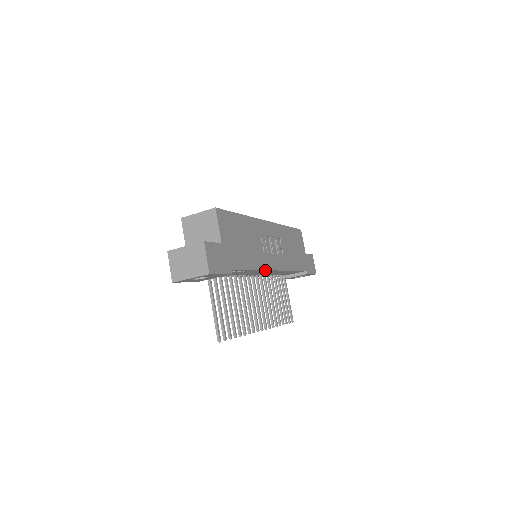
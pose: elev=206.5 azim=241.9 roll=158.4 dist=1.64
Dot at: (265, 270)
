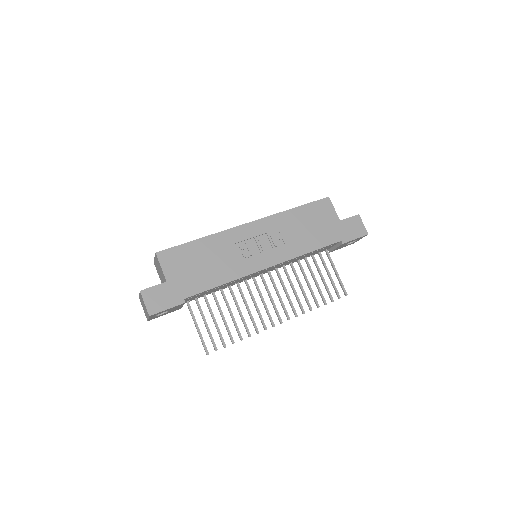
Dot at: (247, 275)
